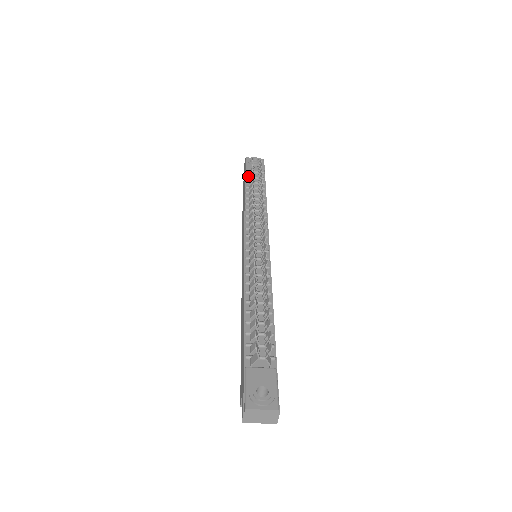
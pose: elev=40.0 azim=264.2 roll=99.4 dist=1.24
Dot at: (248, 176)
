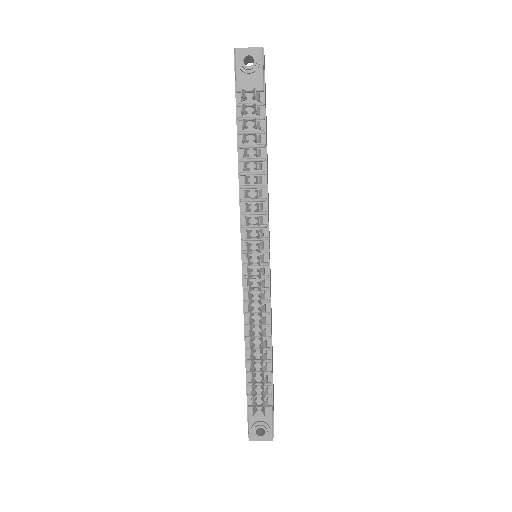
Dot at: (240, 104)
